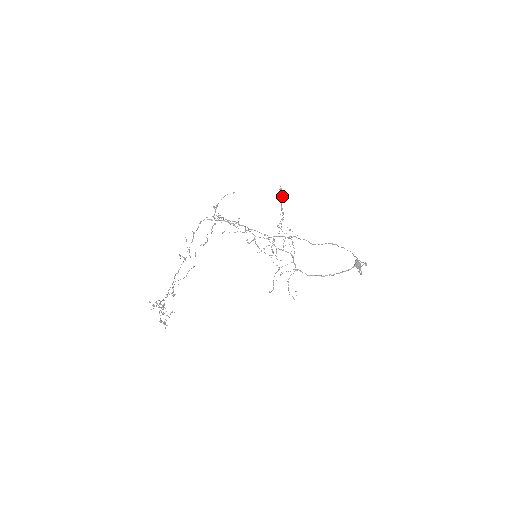
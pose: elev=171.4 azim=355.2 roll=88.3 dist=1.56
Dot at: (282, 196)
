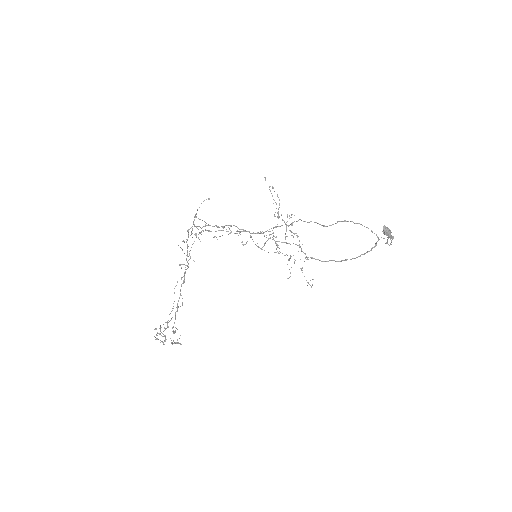
Dot at: occluded
